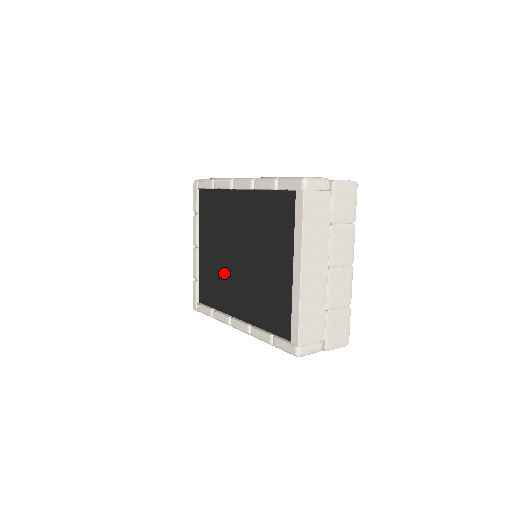
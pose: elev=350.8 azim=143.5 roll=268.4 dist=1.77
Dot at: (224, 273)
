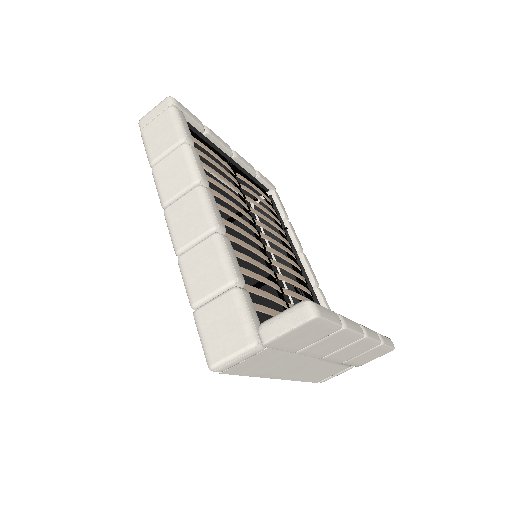
Dot at: occluded
